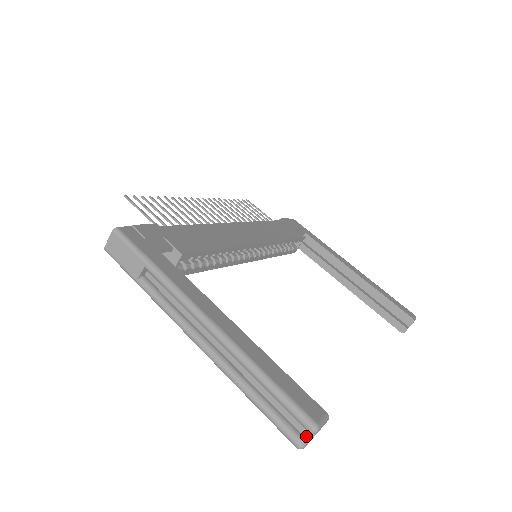
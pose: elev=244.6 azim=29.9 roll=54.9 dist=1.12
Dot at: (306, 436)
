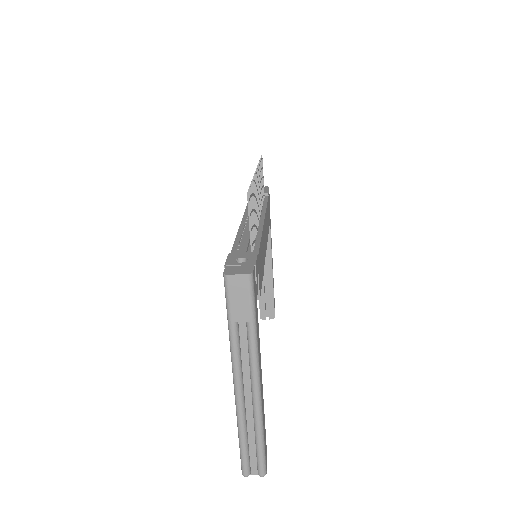
Dot at: (252, 471)
